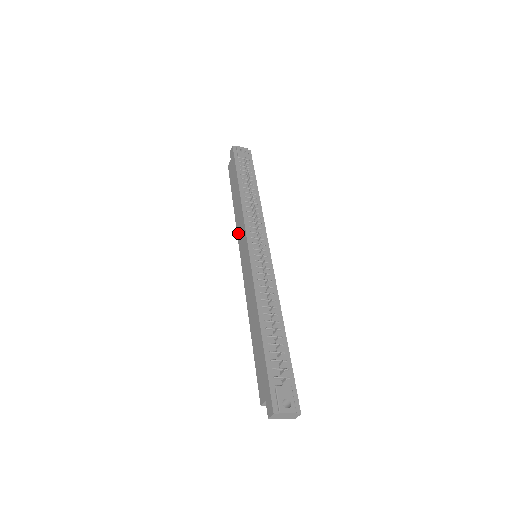
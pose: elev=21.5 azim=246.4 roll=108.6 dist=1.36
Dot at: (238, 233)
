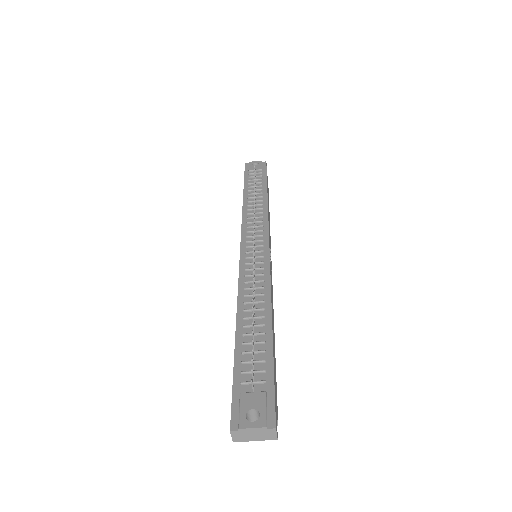
Dot at: occluded
